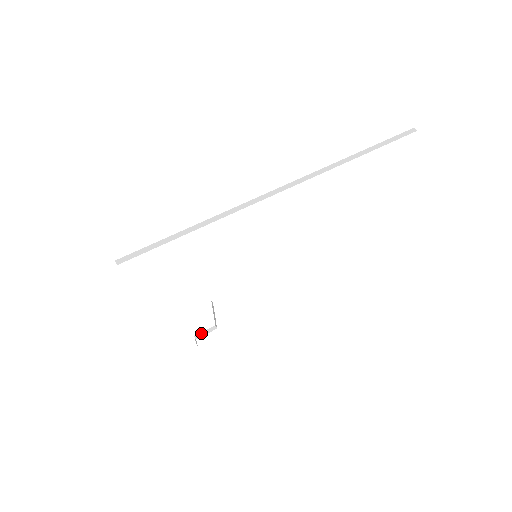
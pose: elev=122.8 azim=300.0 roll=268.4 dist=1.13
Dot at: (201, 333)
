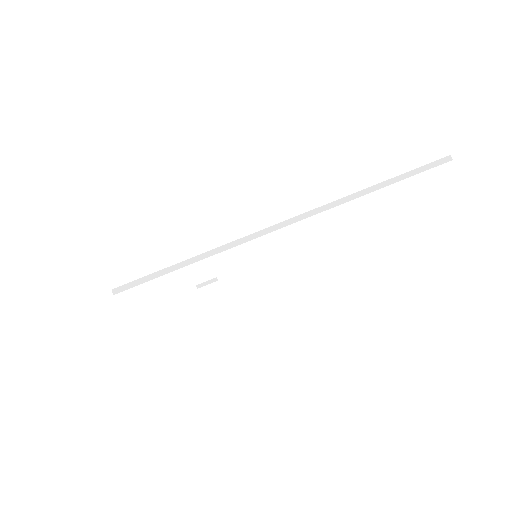
Dot at: (203, 283)
